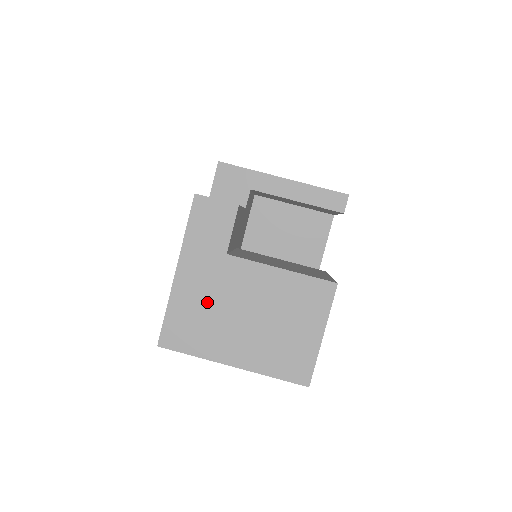
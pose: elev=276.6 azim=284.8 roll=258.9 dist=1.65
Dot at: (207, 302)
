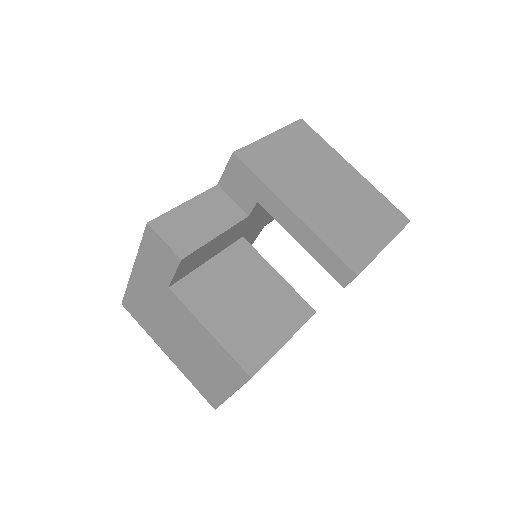
Dot at: (153, 306)
